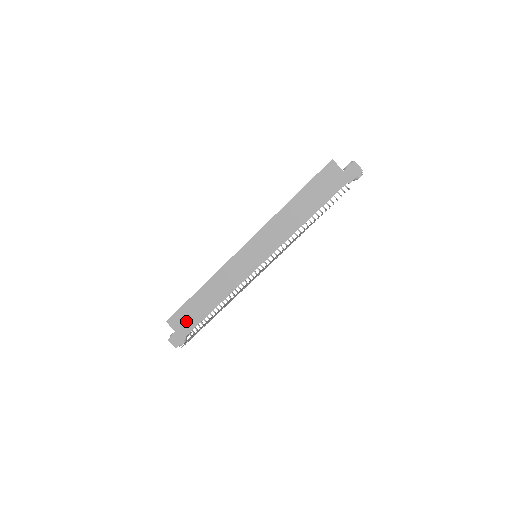
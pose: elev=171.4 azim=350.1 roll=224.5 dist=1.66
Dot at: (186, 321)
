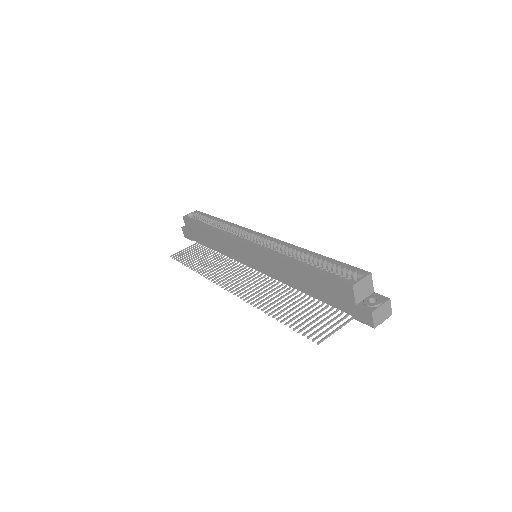
Dot at: (194, 232)
